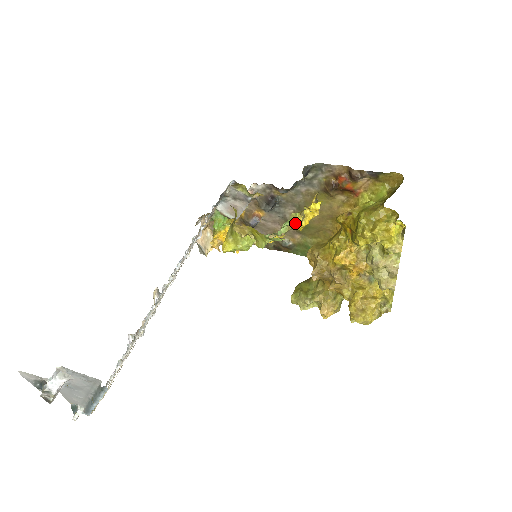
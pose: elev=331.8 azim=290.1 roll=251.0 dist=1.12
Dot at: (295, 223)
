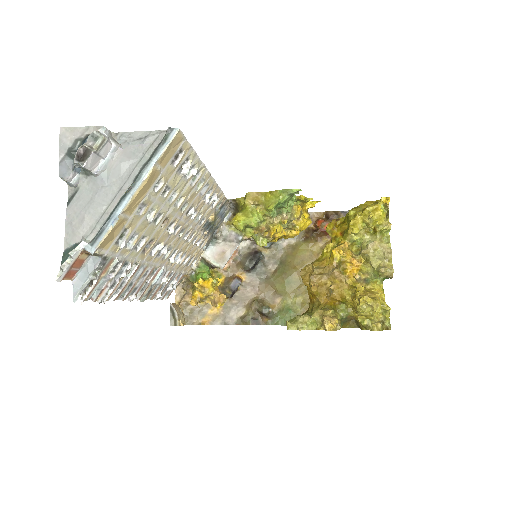
Dot at: (297, 208)
